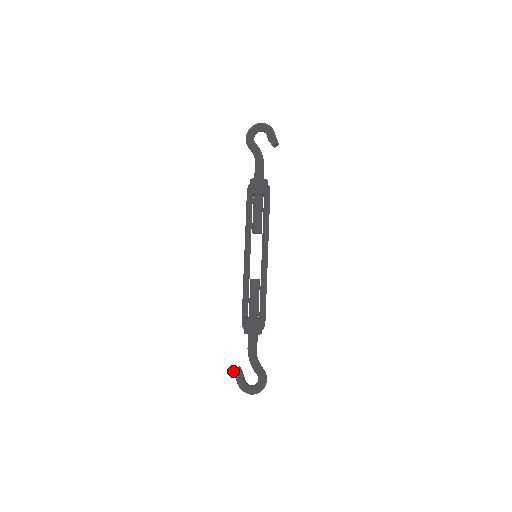
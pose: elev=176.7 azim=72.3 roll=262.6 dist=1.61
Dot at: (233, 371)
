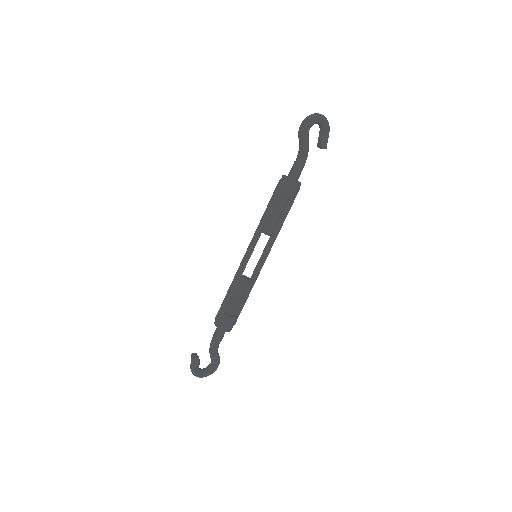
Dot at: (192, 359)
